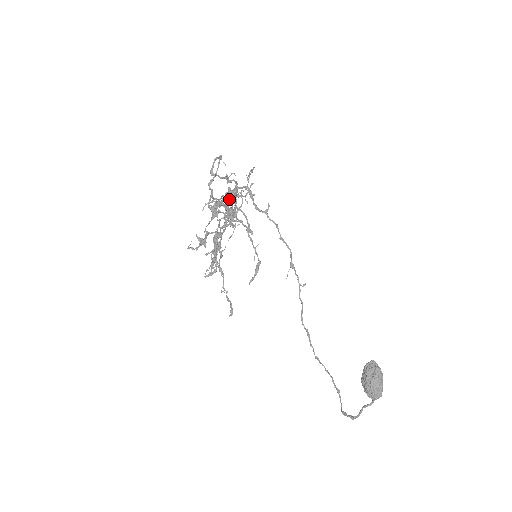
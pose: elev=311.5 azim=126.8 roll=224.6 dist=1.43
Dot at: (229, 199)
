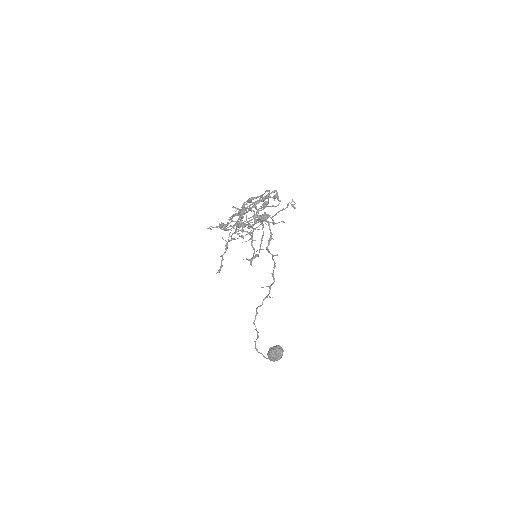
Dot at: (250, 235)
